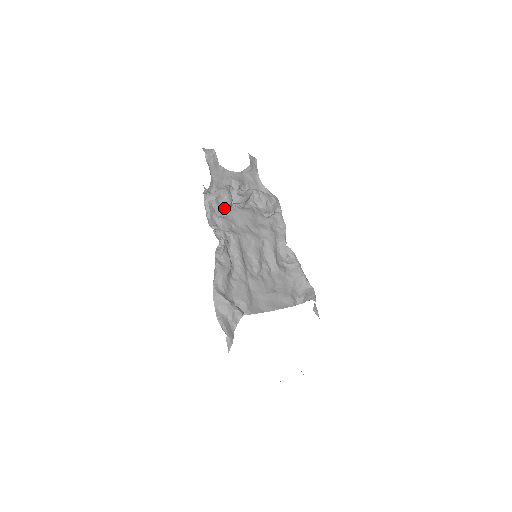
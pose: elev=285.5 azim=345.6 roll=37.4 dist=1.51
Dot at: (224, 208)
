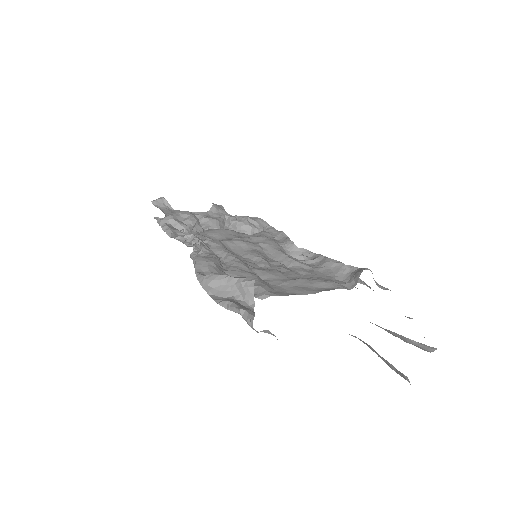
Dot at: (189, 226)
